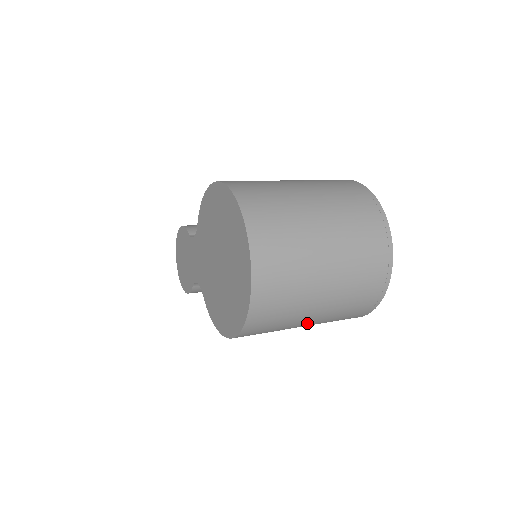
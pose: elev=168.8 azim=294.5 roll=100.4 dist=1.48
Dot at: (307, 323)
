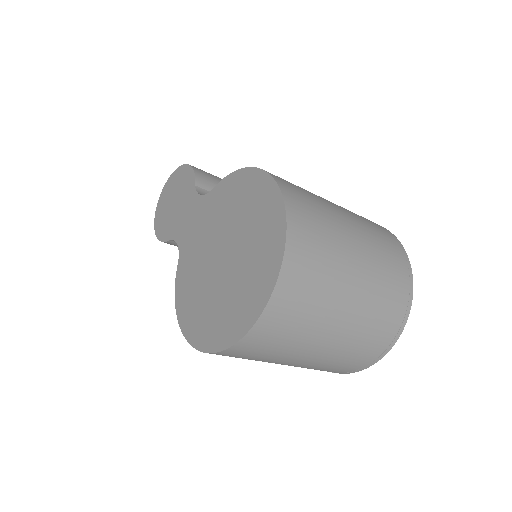
Dot at: occluded
